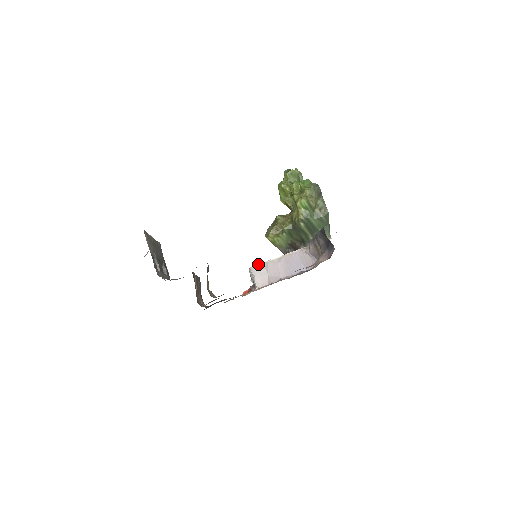
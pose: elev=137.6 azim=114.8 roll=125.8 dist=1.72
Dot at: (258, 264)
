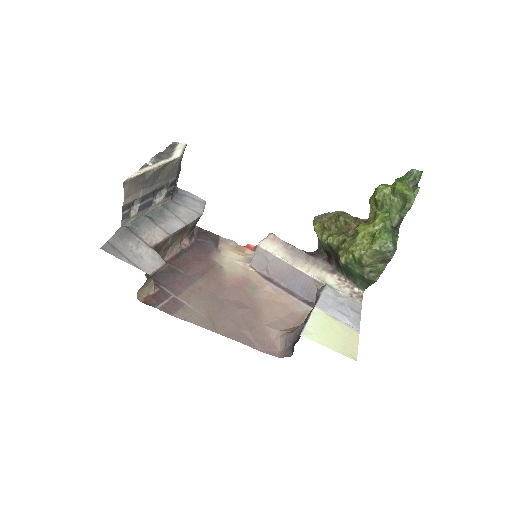
Dot at: (267, 250)
